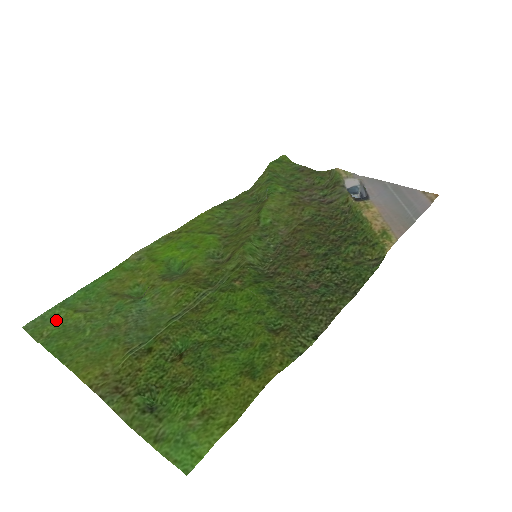
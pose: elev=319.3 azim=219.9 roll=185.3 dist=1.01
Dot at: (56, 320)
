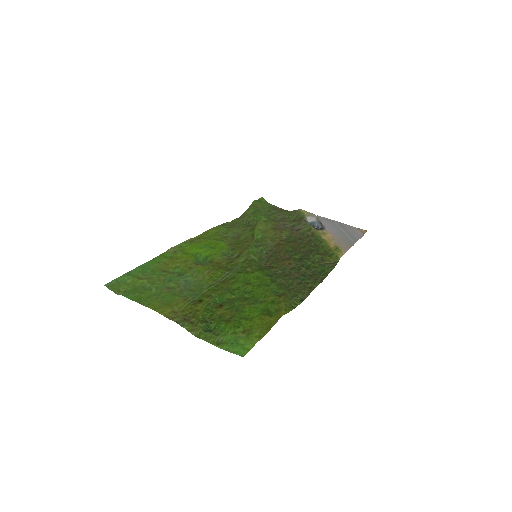
Dot at: (126, 283)
